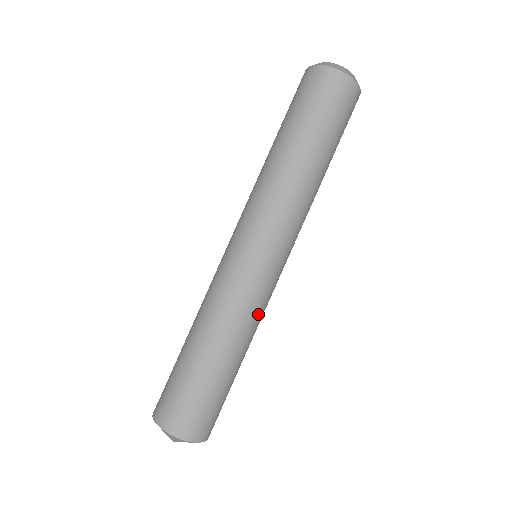
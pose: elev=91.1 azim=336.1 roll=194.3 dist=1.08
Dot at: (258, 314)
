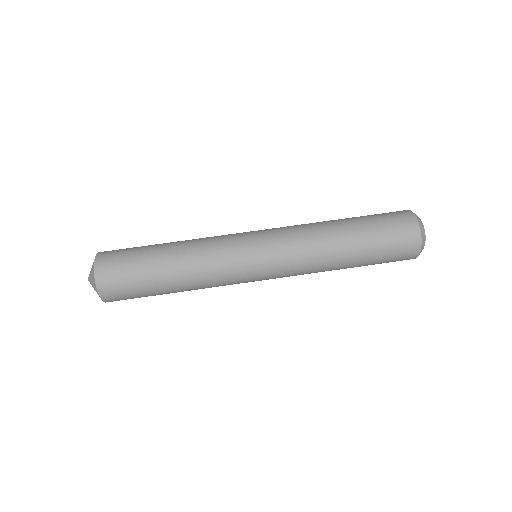
Dot at: (216, 282)
